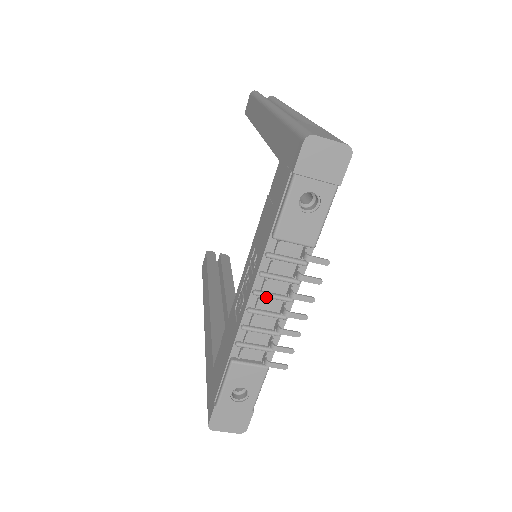
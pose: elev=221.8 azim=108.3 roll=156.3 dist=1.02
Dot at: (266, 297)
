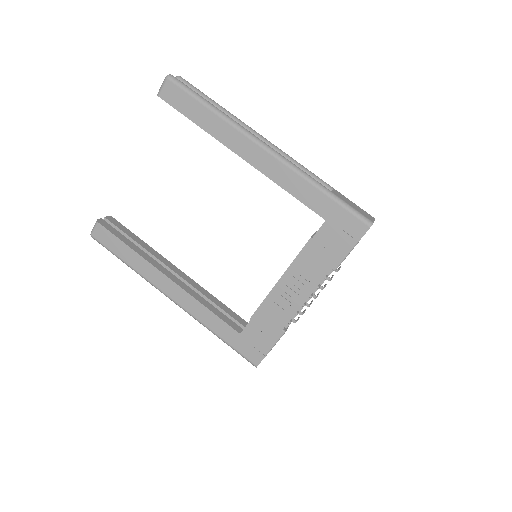
Dot at: (312, 295)
